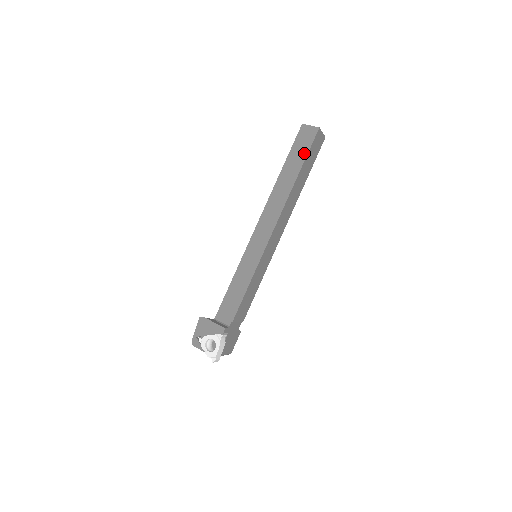
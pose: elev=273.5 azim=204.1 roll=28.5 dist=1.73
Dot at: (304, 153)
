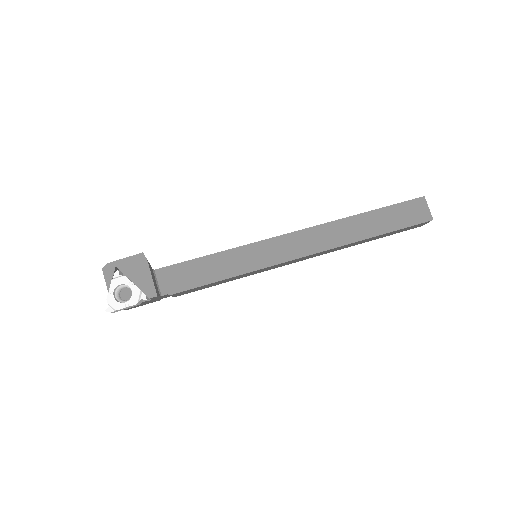
Dot at: (399, 224)
